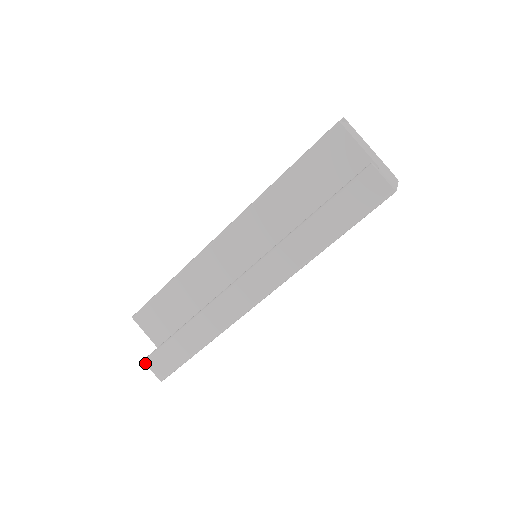
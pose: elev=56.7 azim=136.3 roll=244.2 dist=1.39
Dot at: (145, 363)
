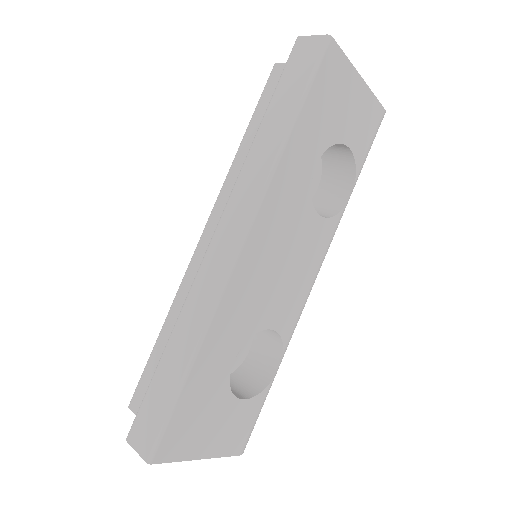
Dot at: (127, 441)
